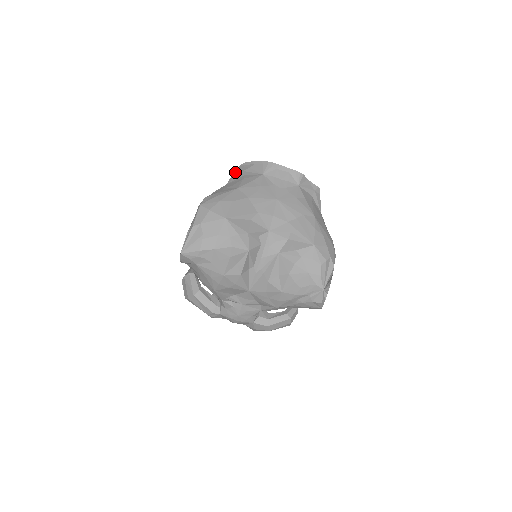
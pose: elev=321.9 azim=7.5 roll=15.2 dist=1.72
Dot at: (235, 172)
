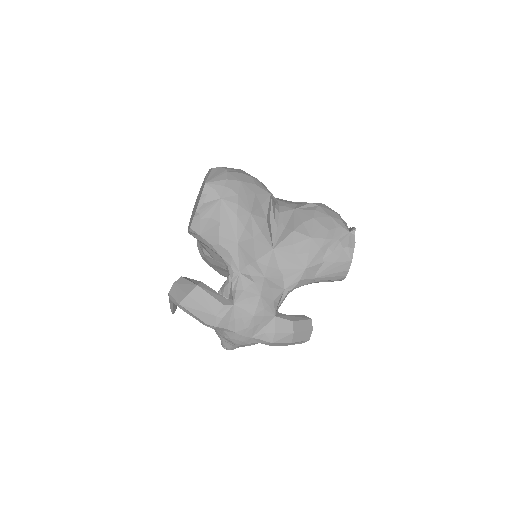
Dot at: occluded
